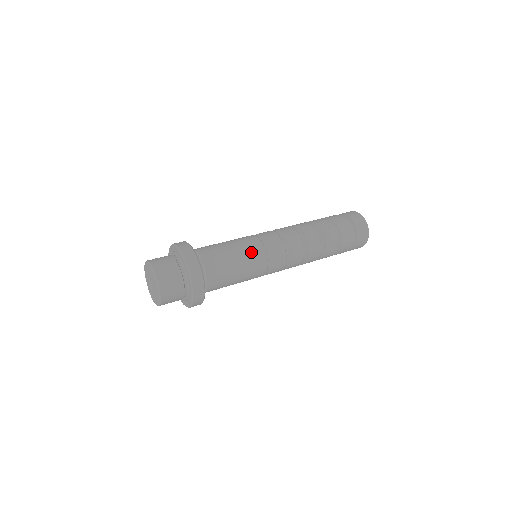
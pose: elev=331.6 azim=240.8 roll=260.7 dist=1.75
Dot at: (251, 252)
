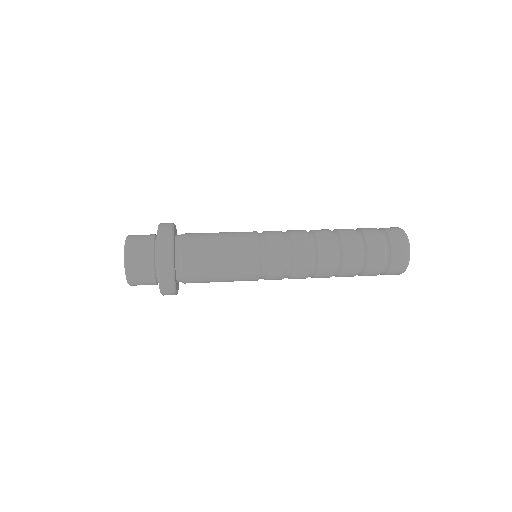
Dot at: (241, 245)
